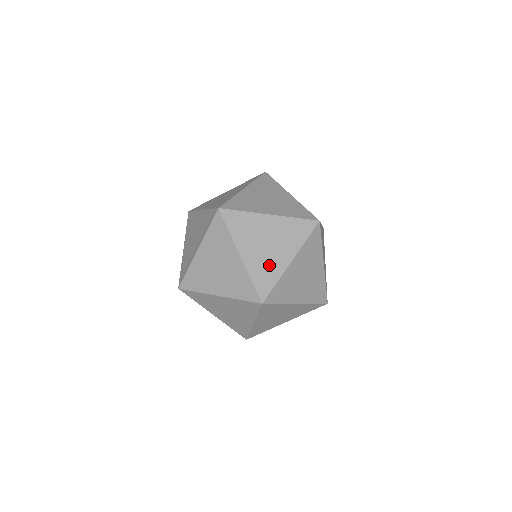
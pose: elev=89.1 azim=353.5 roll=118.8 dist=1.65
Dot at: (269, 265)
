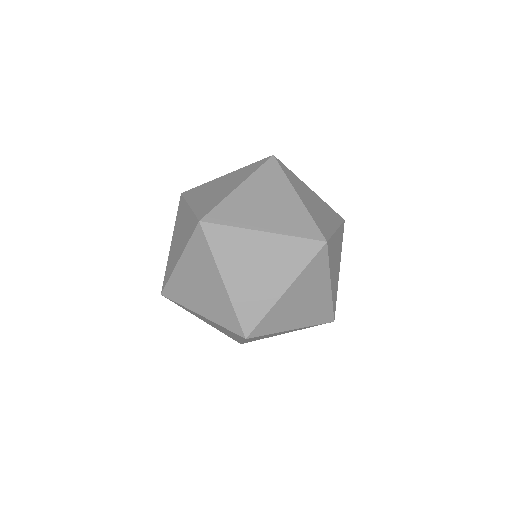
Dot at: (245, 213)
